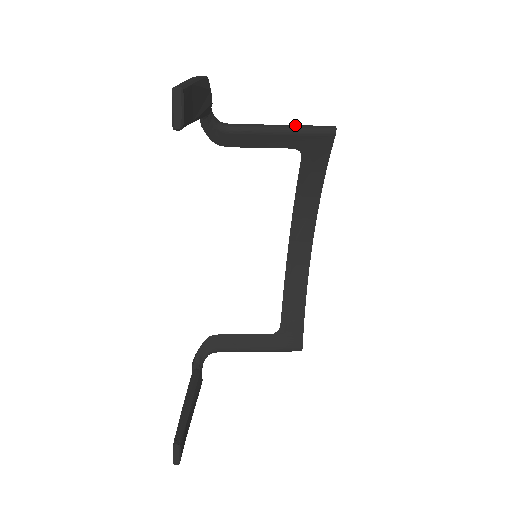
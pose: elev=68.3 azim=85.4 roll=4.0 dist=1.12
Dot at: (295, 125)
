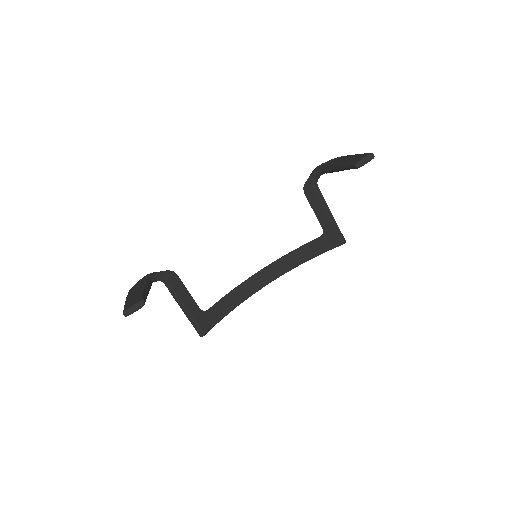
Dot at: occluded
